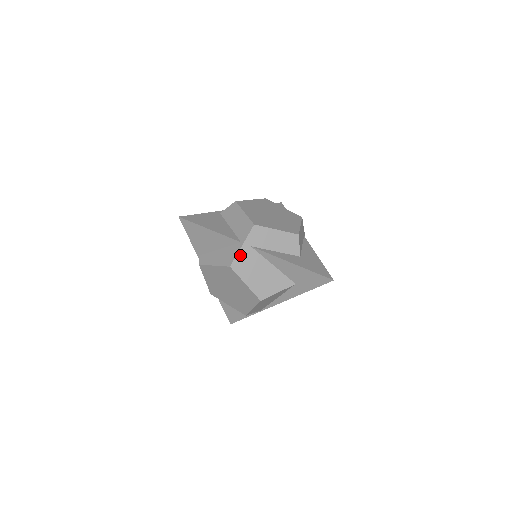
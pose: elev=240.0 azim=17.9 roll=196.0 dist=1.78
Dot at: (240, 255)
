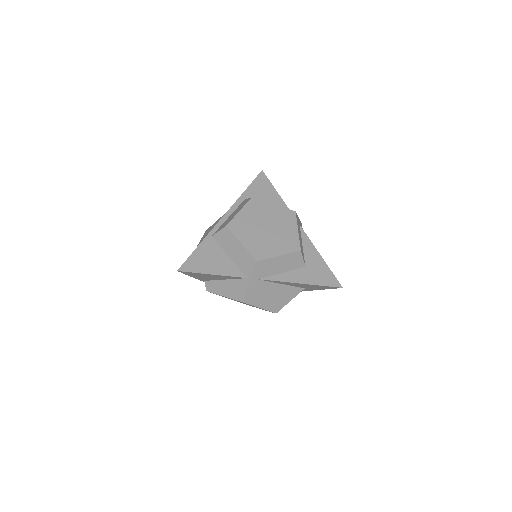
Dot at: (249, 290)
